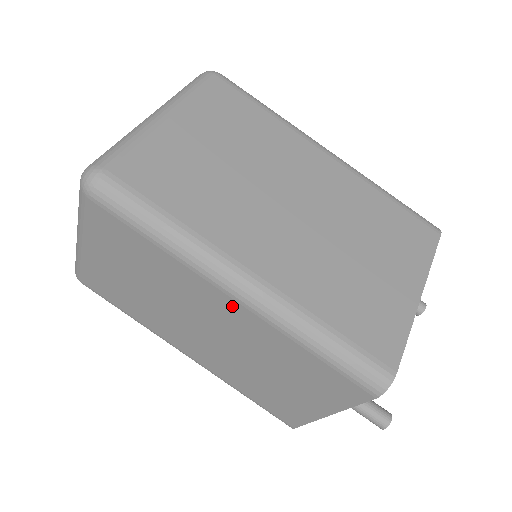
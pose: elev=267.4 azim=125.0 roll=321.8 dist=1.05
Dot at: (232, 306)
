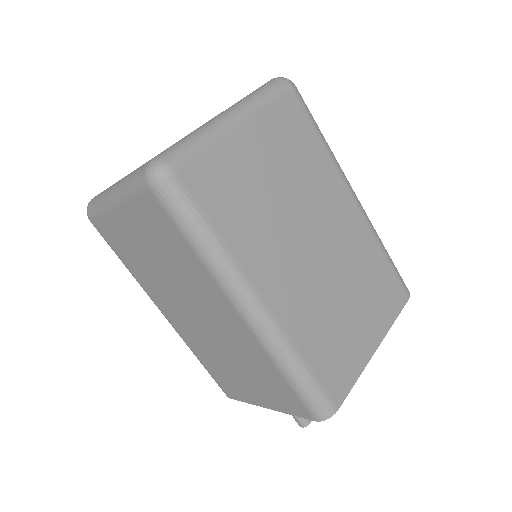
Dot at: (235, 319)
